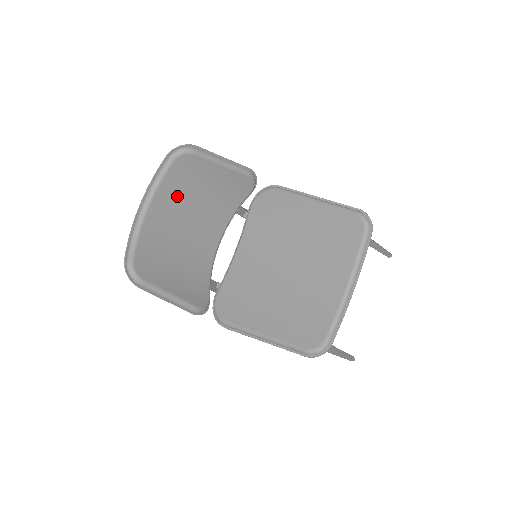
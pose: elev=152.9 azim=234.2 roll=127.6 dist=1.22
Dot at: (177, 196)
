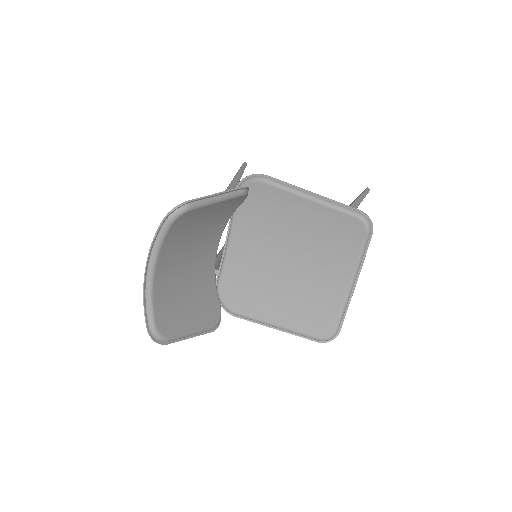
Dot at: (177, 245)
